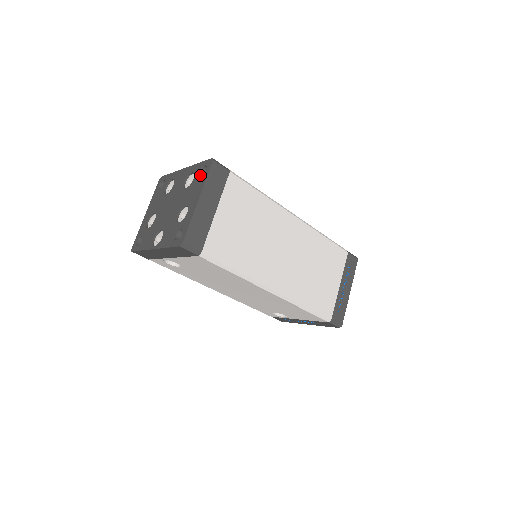
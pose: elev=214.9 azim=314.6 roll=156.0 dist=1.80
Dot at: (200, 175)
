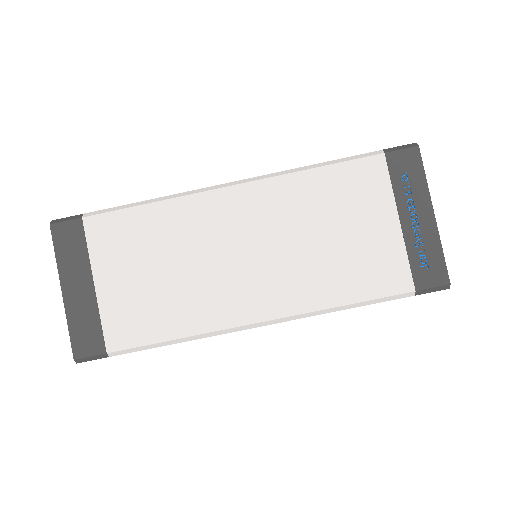
Dot at: occluded
